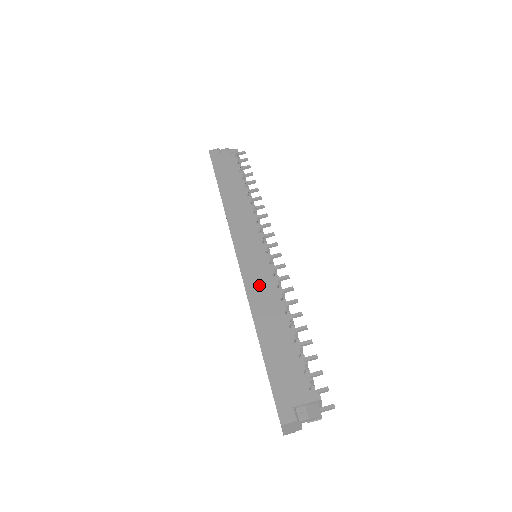
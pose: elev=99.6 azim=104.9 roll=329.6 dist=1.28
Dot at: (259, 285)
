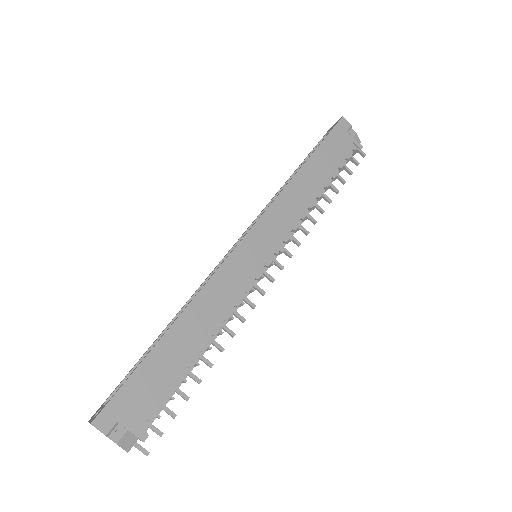
Dot at: (225, 288)
